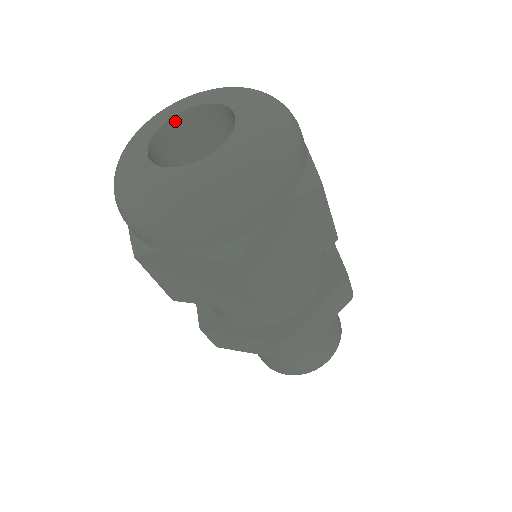
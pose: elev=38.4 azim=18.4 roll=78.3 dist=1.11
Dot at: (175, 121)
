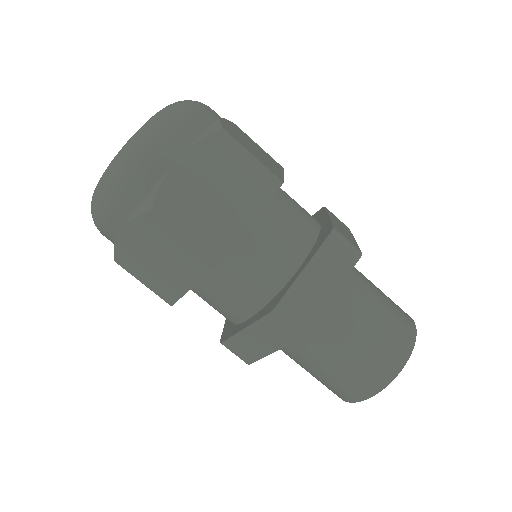
Dot at: occluded
